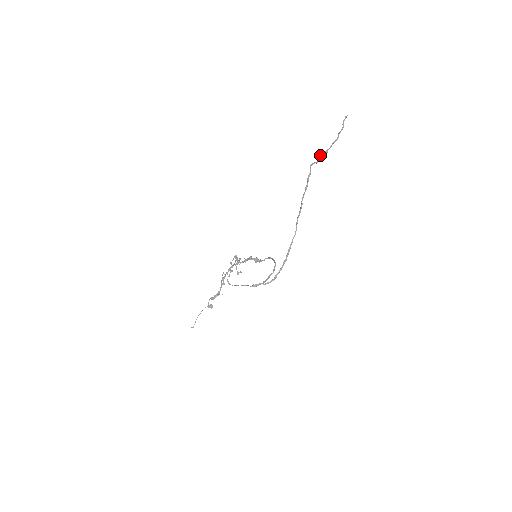
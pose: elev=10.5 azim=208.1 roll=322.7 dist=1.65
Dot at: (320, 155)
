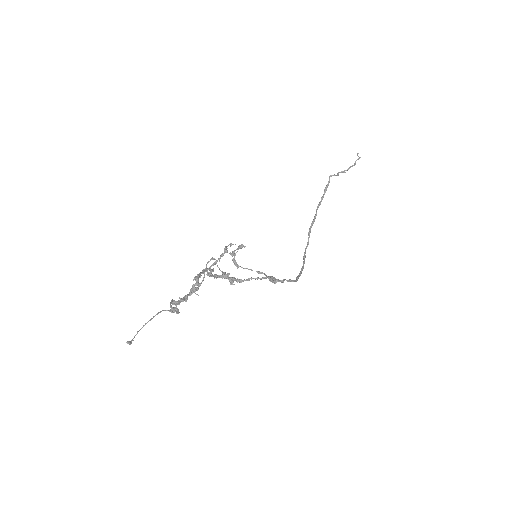
Dot at: (339, 172)
